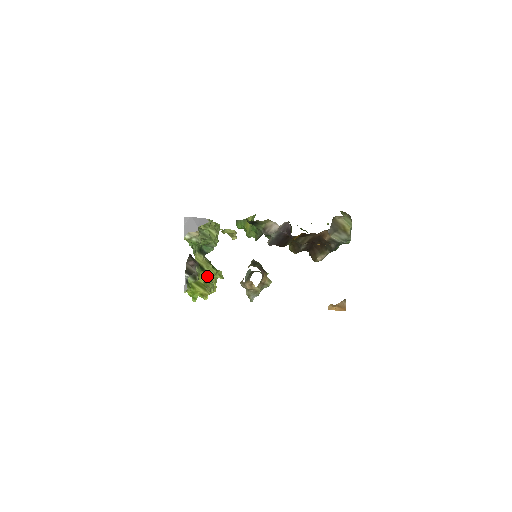
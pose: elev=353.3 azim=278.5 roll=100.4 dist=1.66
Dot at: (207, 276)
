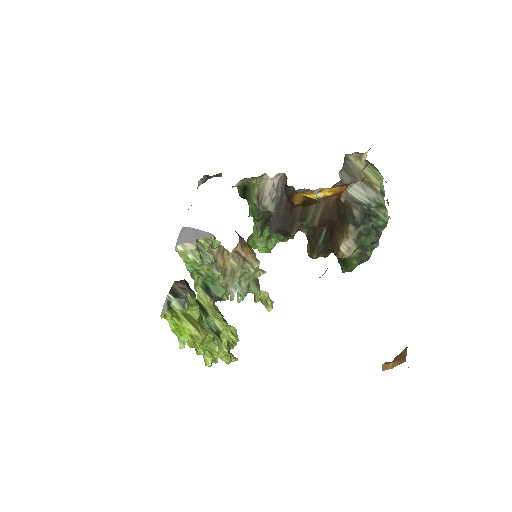
Dot at: (212, 327)
